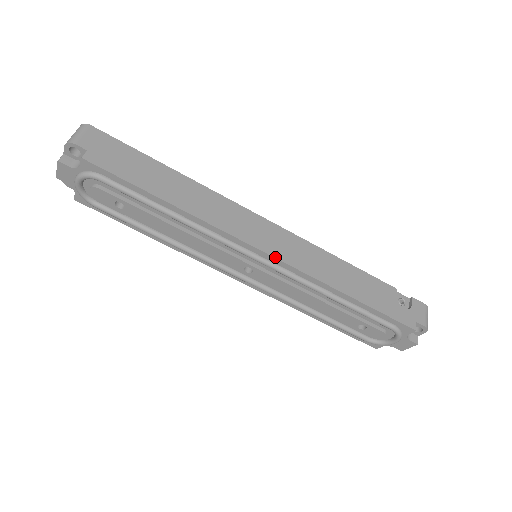
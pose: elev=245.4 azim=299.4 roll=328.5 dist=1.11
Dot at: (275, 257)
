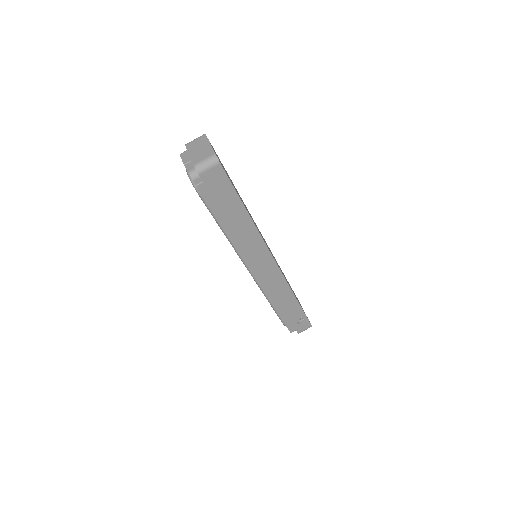
Dot at: (256, 279)
